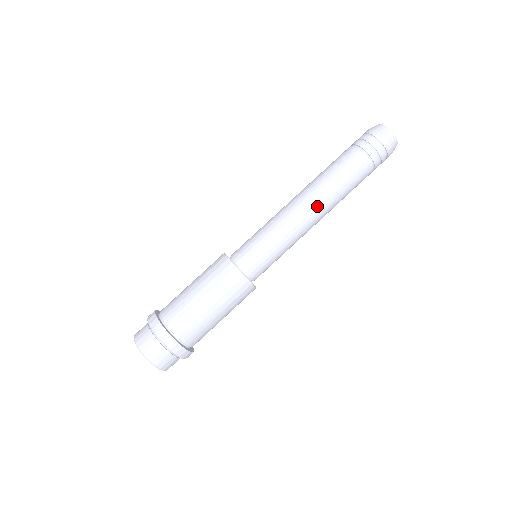
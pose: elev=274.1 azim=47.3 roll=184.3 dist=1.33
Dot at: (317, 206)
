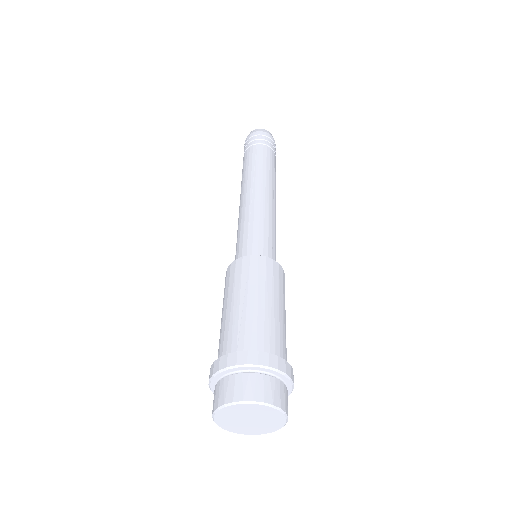
Dot at: (250, 186)
